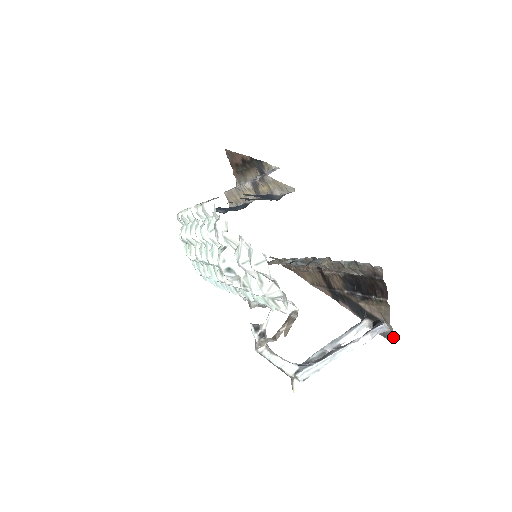
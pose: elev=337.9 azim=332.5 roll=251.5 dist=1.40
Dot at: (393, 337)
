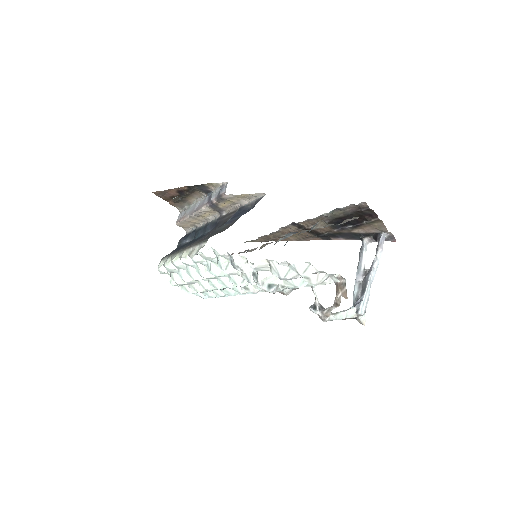
Dot at: (394, 237)
